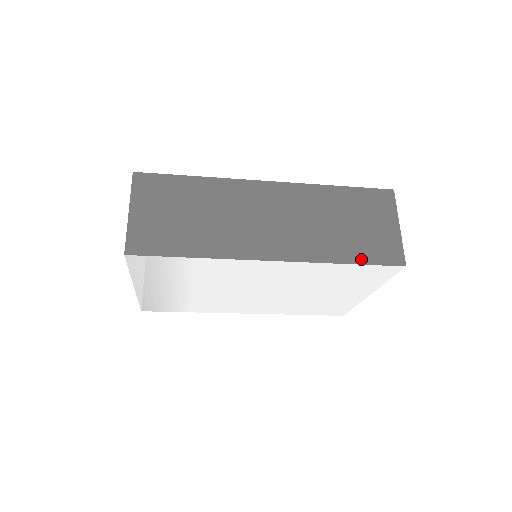
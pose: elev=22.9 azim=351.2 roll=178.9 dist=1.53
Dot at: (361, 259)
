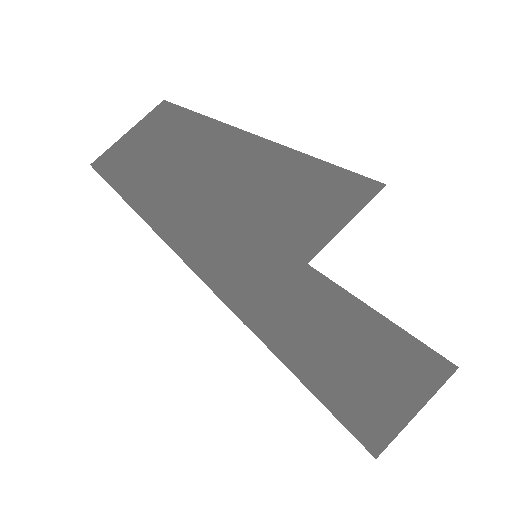
Dot at: (207, 269)
